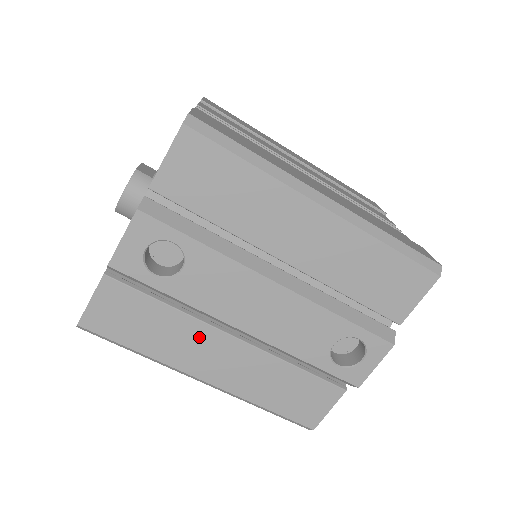
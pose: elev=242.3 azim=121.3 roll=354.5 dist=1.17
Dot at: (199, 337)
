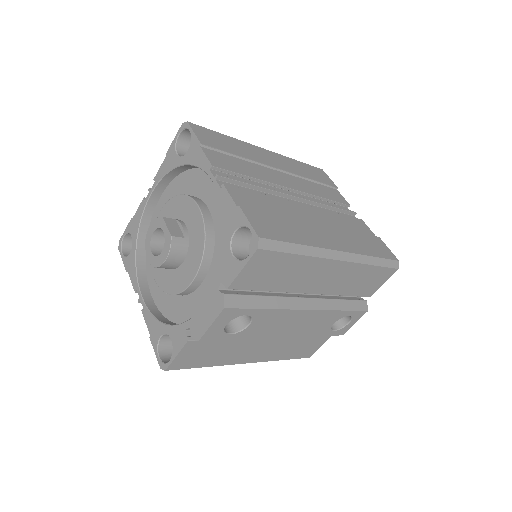
Dot at: (248, 346)
